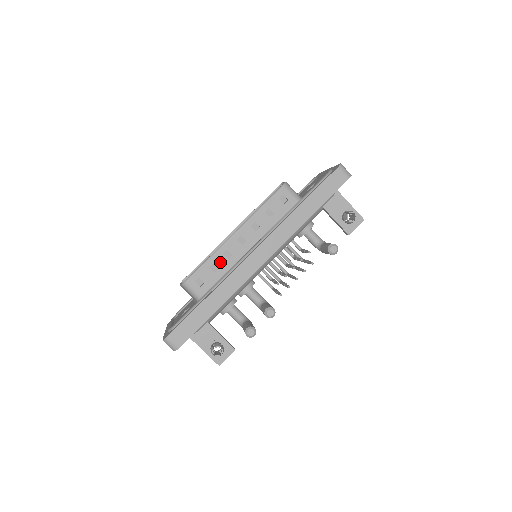
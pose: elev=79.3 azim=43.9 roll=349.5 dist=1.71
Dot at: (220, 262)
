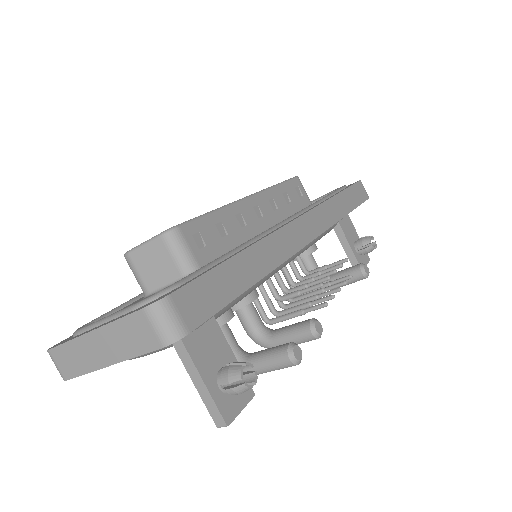
Dot at: (231, 225)
